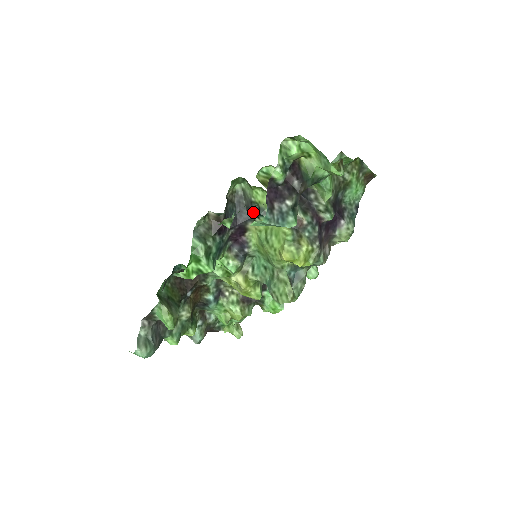
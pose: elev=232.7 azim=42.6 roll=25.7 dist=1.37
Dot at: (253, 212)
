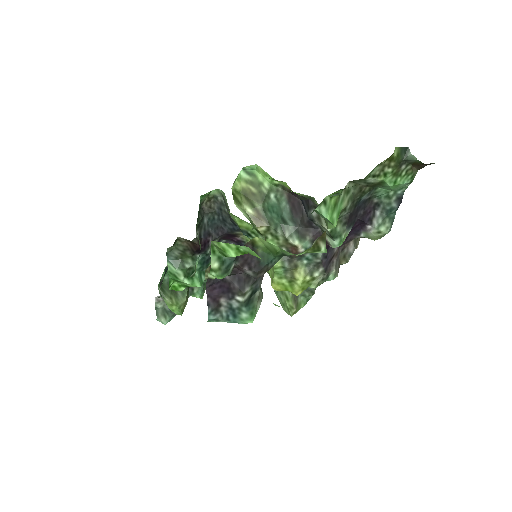
Dot at: (237, 226)
